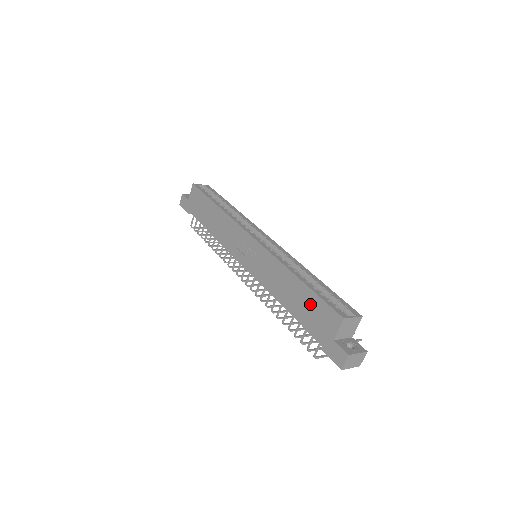
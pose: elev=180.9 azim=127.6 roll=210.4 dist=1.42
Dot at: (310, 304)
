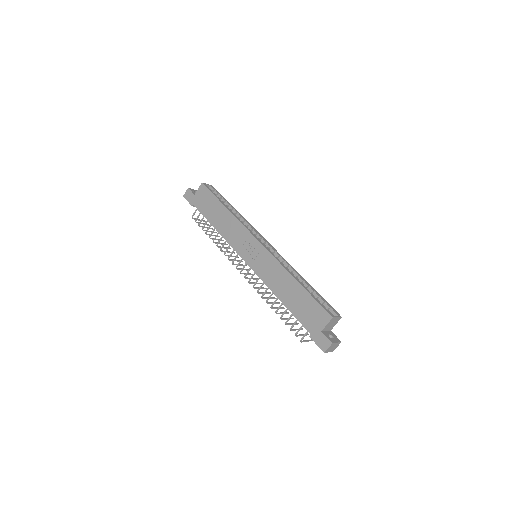
Dot at: (305, 303)
